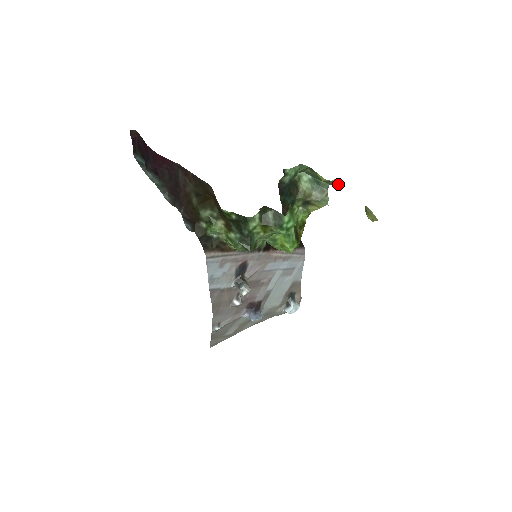
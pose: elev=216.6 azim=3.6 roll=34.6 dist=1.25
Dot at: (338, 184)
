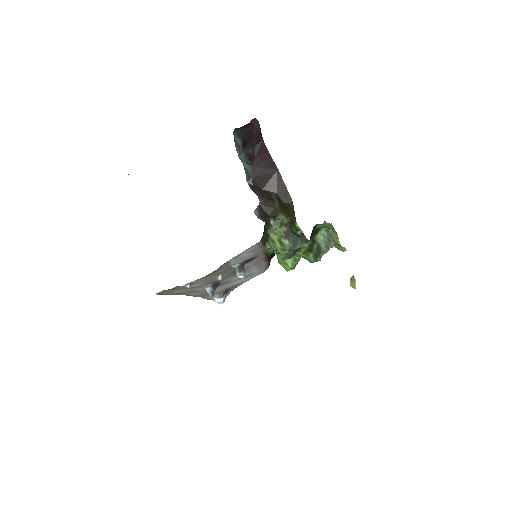
Dot at: (343, 251)
